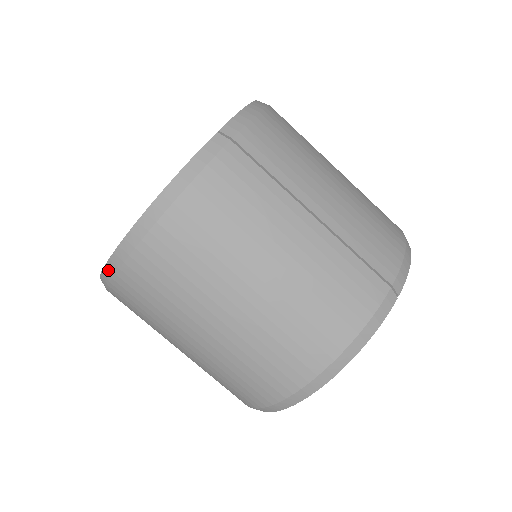
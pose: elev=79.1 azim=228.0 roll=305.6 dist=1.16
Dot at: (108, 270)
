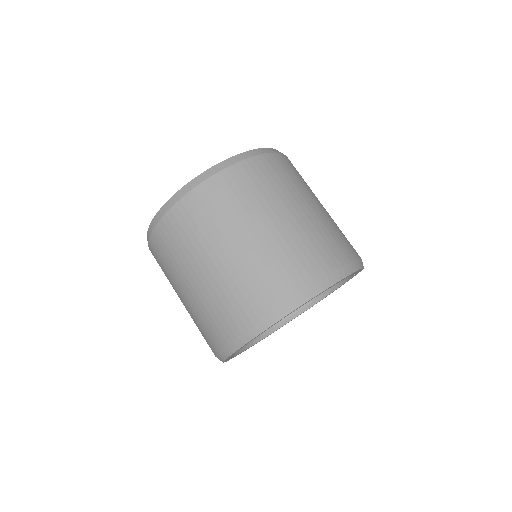
Dot at: (224, 164)
